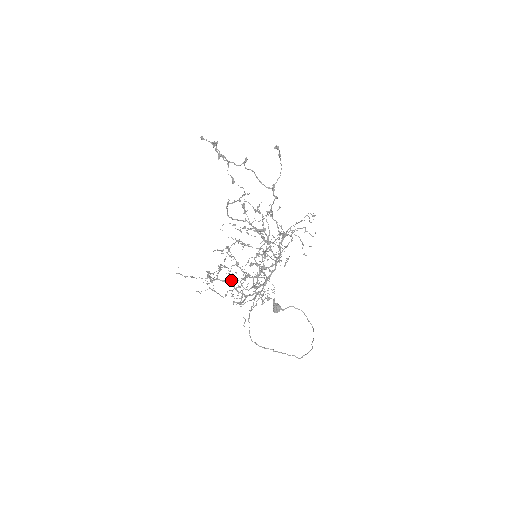
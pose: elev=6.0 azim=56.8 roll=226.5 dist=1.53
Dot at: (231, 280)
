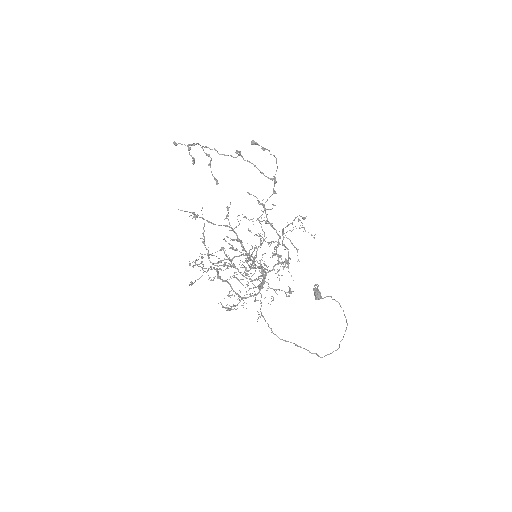
Dot at: occluded
